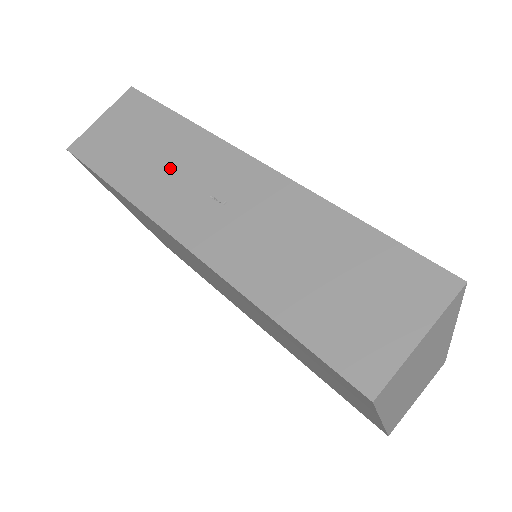
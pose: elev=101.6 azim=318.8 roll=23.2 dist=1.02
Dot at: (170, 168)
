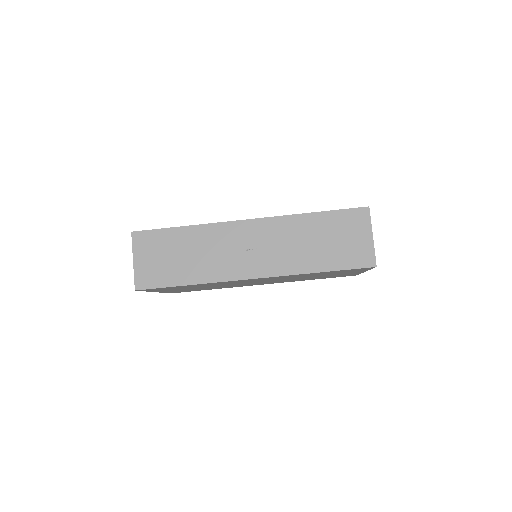
Dot at: (211, 254)
